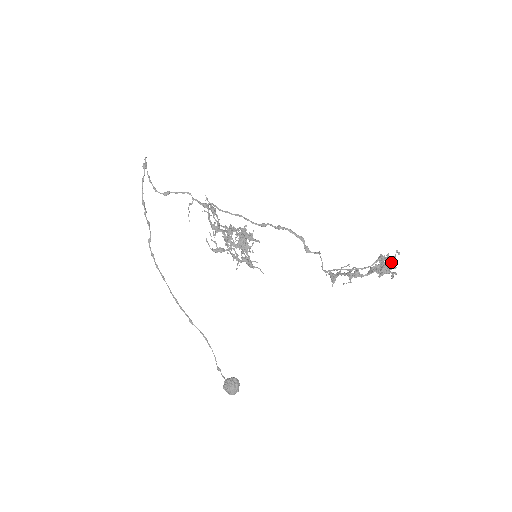
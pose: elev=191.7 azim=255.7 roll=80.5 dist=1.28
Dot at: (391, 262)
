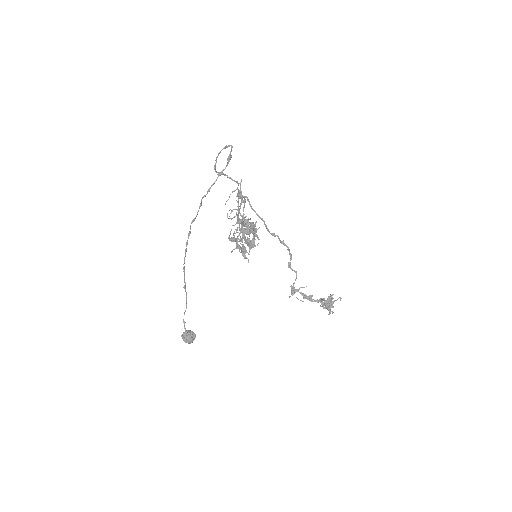
Dot at: (333, 302)
